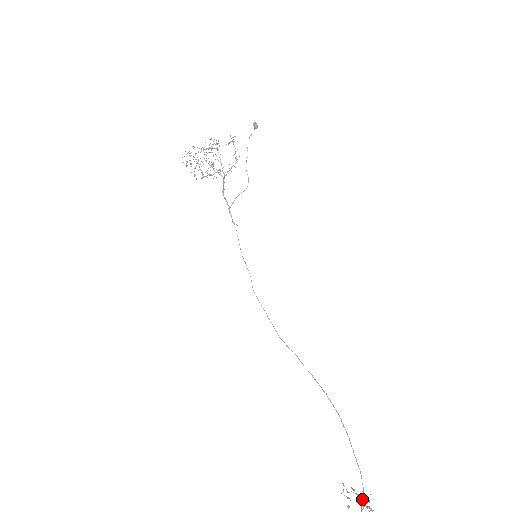
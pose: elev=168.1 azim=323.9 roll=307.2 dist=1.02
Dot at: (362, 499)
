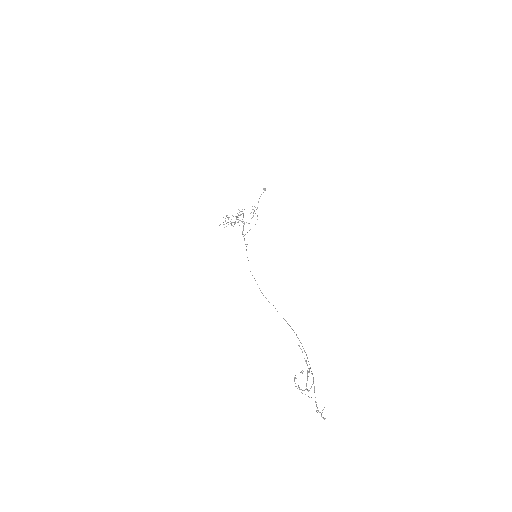
Dot at: (316, 410)
